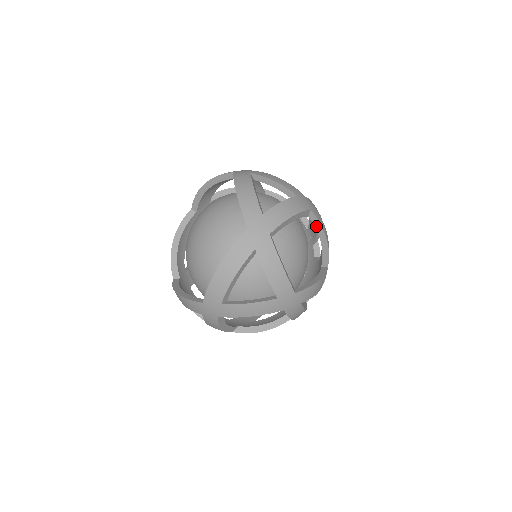
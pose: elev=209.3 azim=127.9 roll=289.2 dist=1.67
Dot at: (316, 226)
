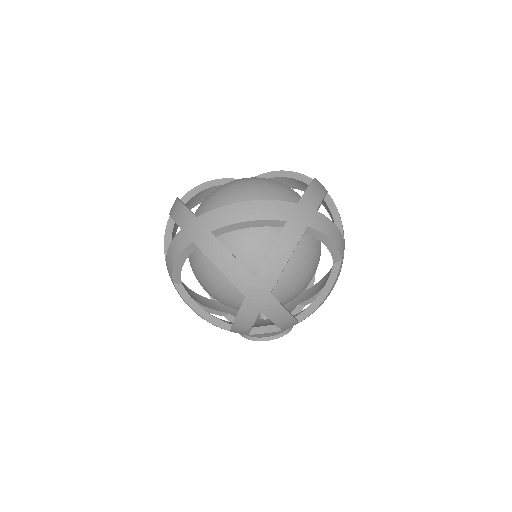
Dot at: occluded
